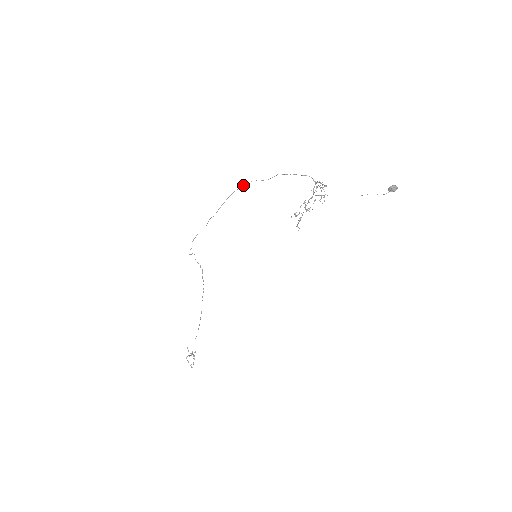
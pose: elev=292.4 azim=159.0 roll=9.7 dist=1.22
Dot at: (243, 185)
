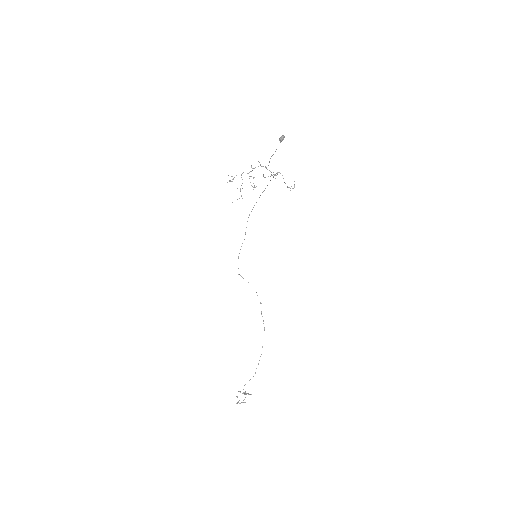
Dot at: occluded
